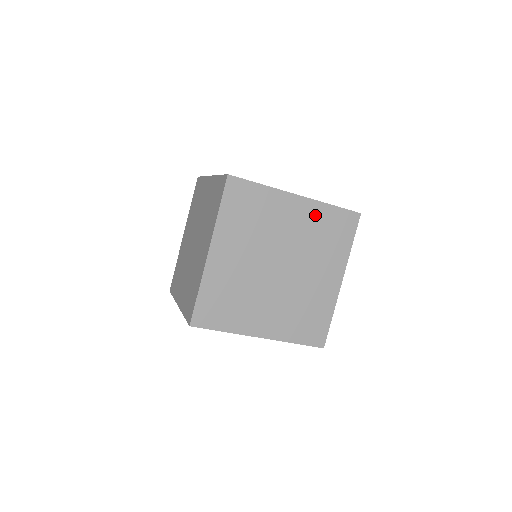
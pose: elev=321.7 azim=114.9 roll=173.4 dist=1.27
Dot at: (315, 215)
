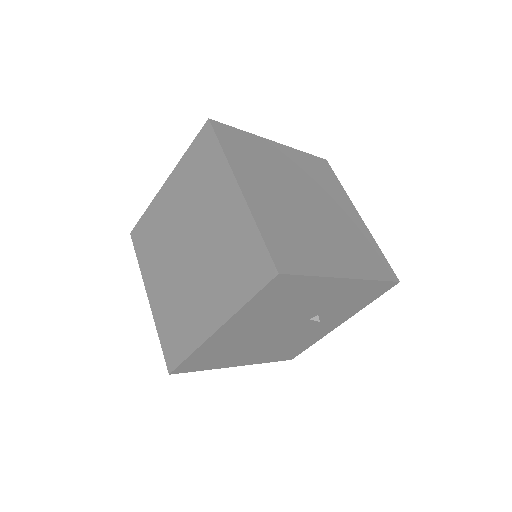
Dot at: (298, 159)
